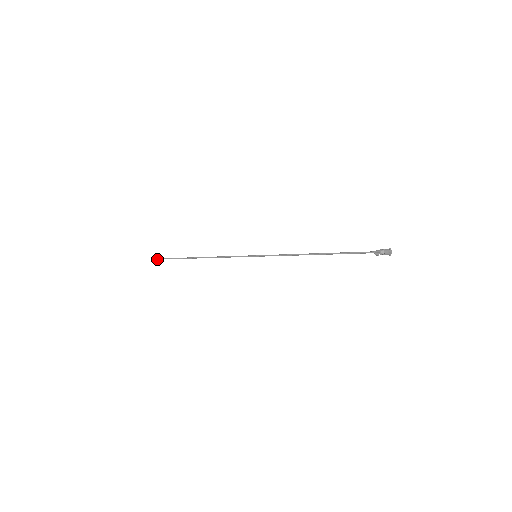
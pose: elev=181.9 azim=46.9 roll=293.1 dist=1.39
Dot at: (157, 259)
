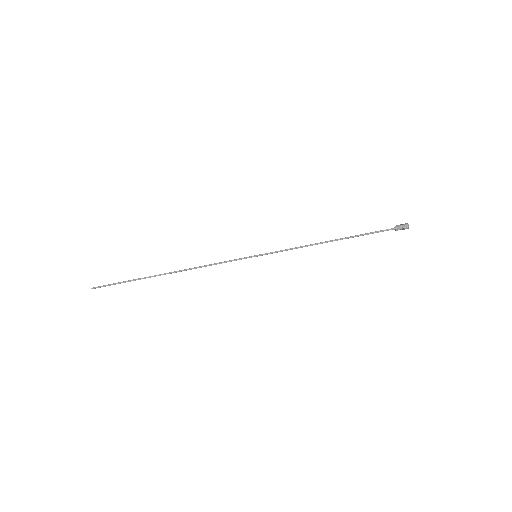
Dot at: (96, 287)
